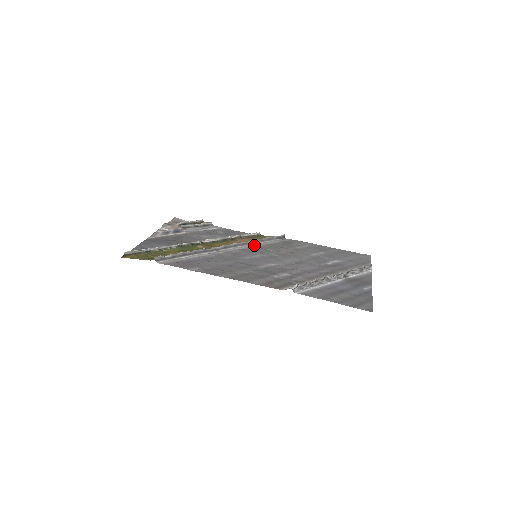
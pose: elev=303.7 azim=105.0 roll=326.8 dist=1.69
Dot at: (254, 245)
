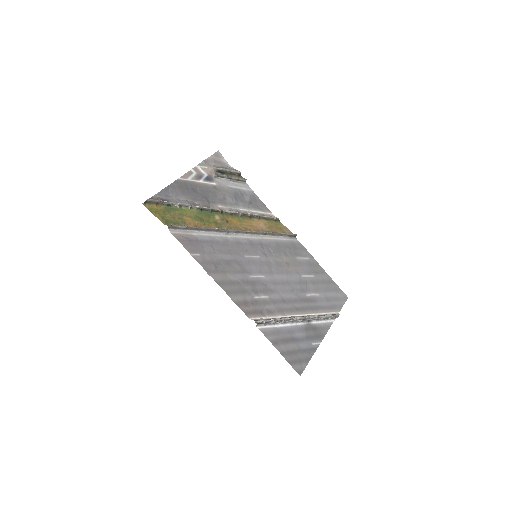
Dot at: (263, 237)
